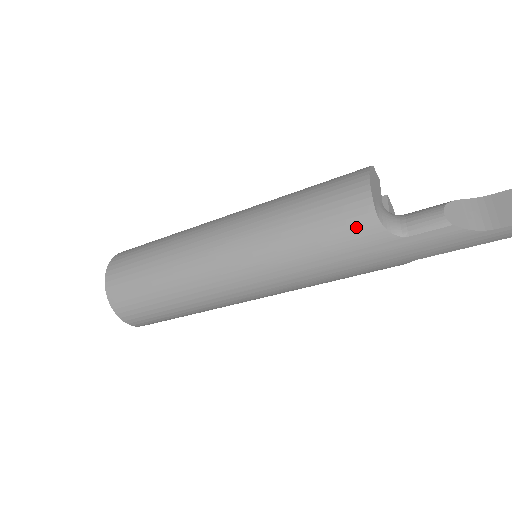
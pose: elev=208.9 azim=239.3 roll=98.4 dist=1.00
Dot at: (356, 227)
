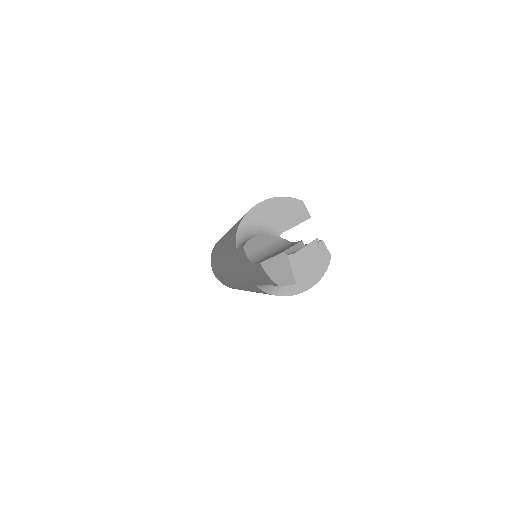
Dot at: (234, 232)
